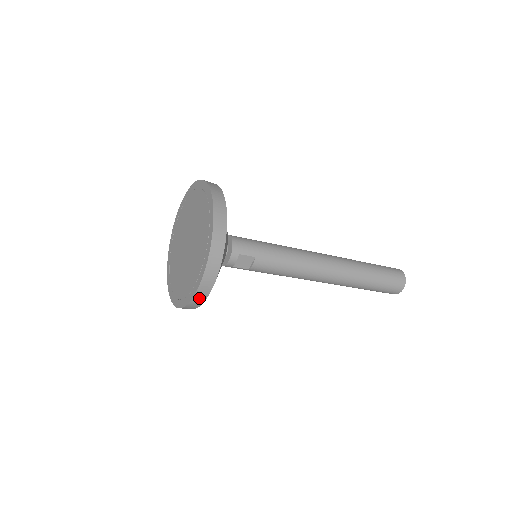
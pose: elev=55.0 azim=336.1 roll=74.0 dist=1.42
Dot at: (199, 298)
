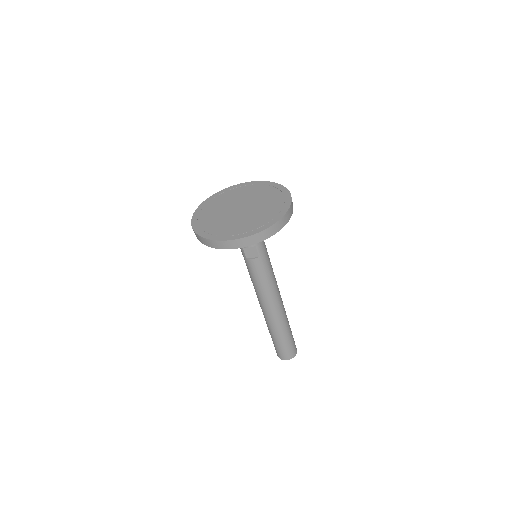
Dot at: (222, 244)
